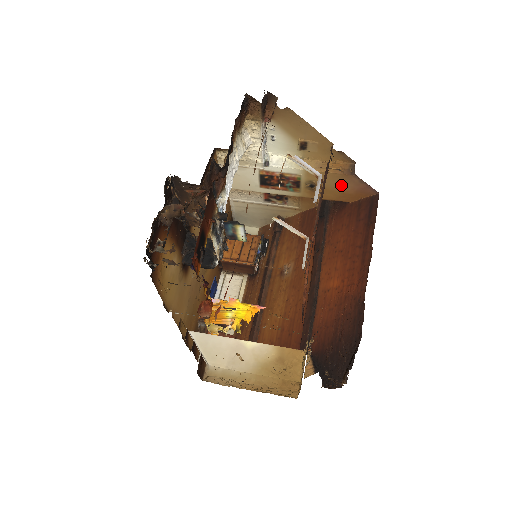
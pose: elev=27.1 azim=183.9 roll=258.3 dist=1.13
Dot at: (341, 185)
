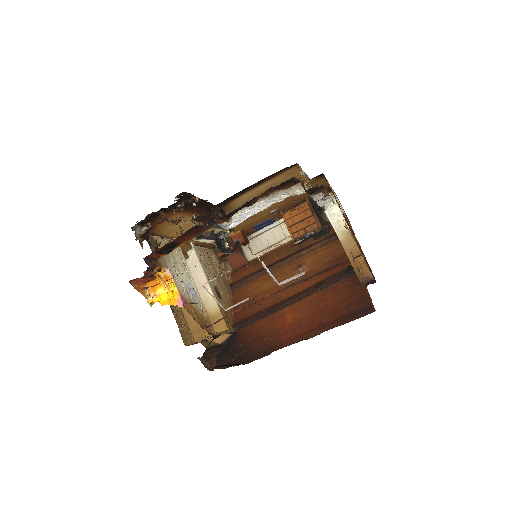
Dot at: occluded
